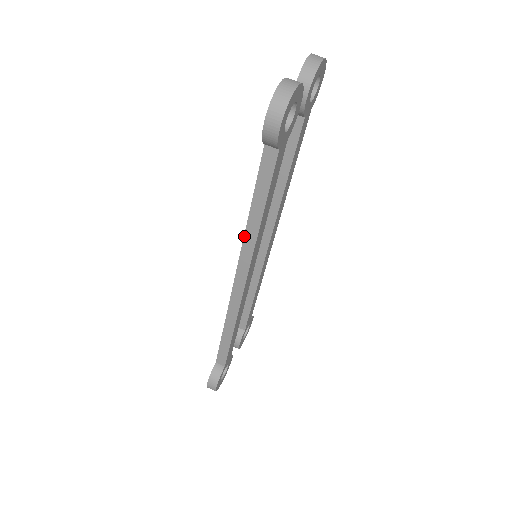
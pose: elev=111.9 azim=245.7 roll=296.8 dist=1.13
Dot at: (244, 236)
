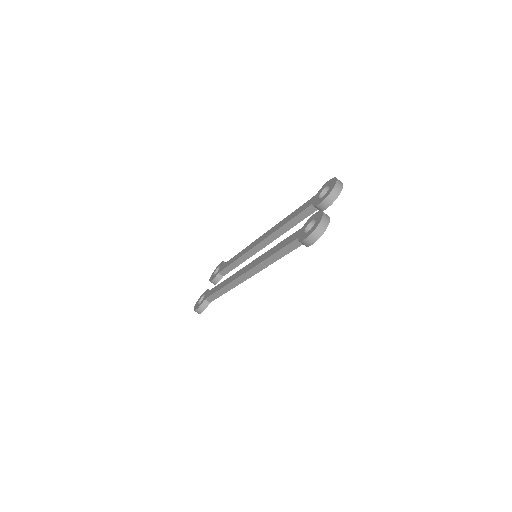
Dot at: (262, 262)
